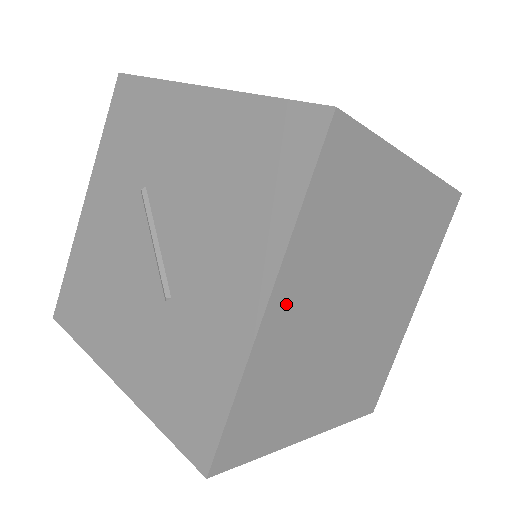
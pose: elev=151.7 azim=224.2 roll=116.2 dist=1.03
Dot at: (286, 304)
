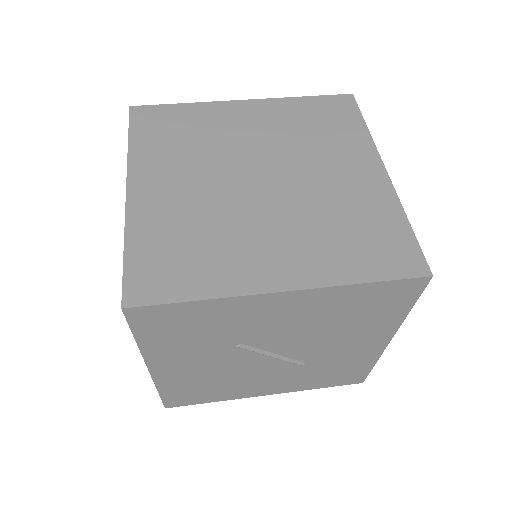
Dot at: occluded
